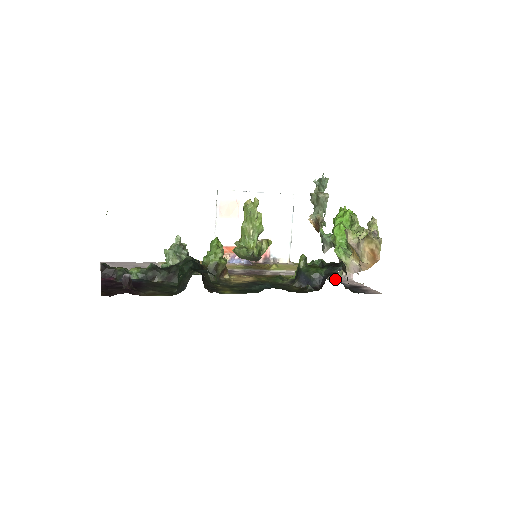
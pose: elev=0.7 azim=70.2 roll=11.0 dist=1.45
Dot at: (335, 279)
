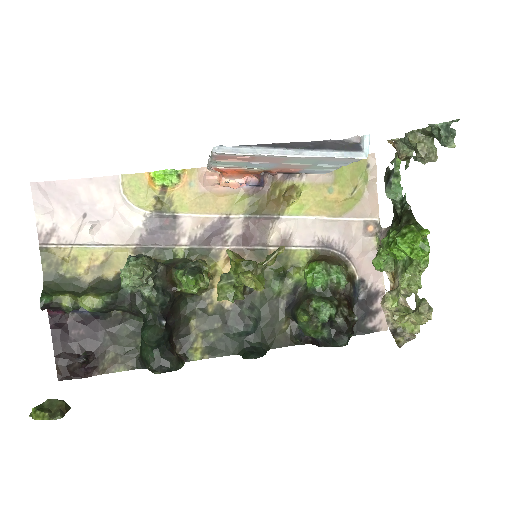
Dot at: (359, 263)
